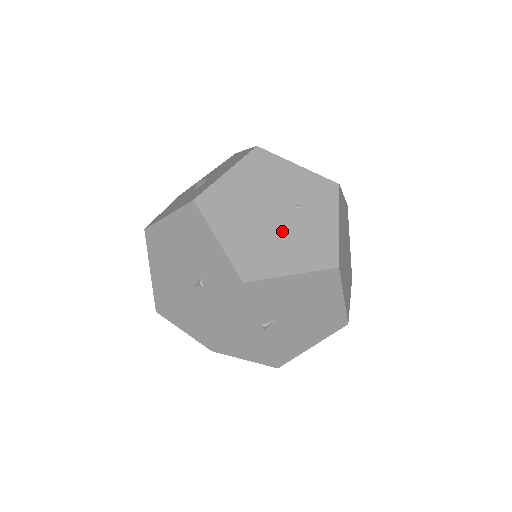
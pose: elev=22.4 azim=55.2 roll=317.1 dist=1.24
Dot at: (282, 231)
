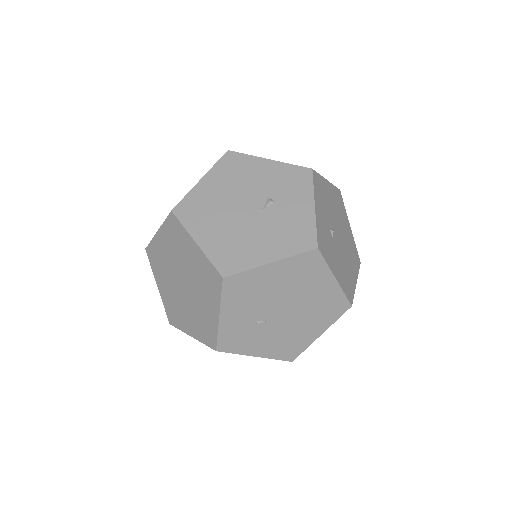
Dot at: occluded
